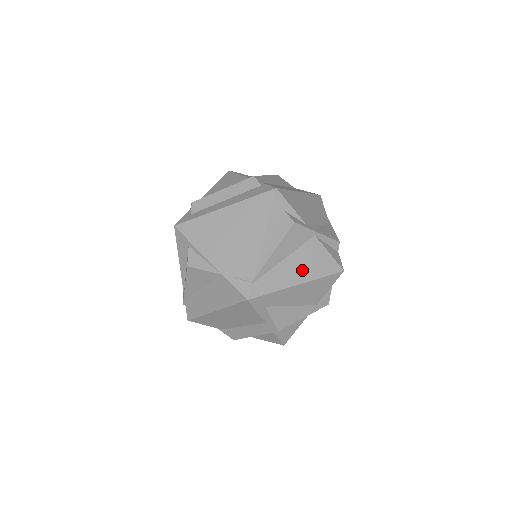
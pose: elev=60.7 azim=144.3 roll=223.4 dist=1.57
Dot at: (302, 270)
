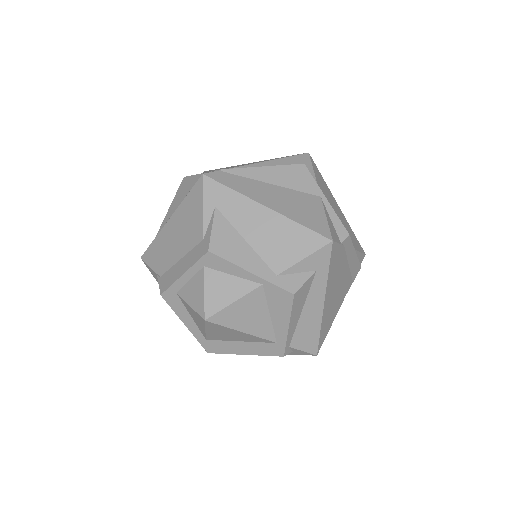
Dot at: (282, 203)
